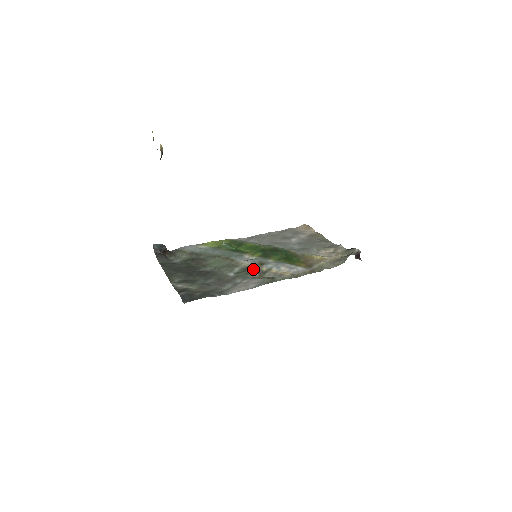
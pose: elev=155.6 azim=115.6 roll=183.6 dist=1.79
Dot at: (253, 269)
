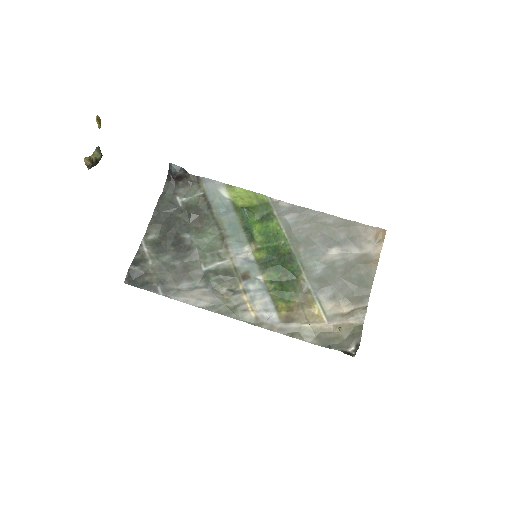
Dot at: (230, 277)
